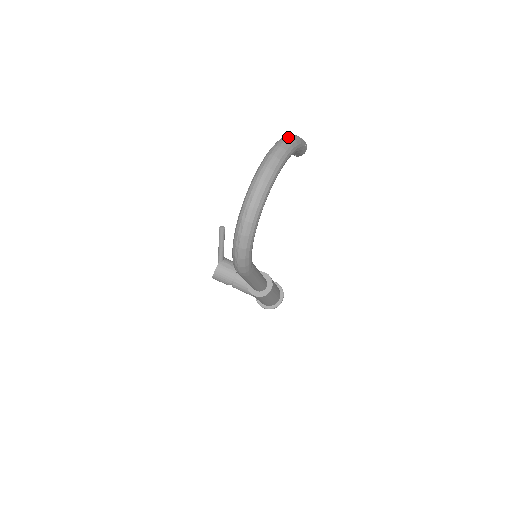
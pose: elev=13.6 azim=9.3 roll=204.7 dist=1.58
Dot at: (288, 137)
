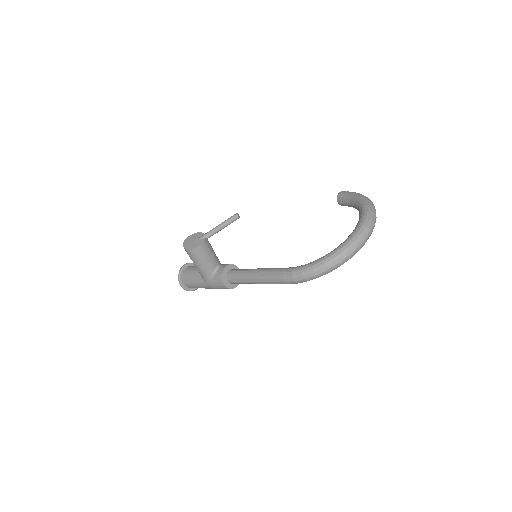
Dot at: occluded
